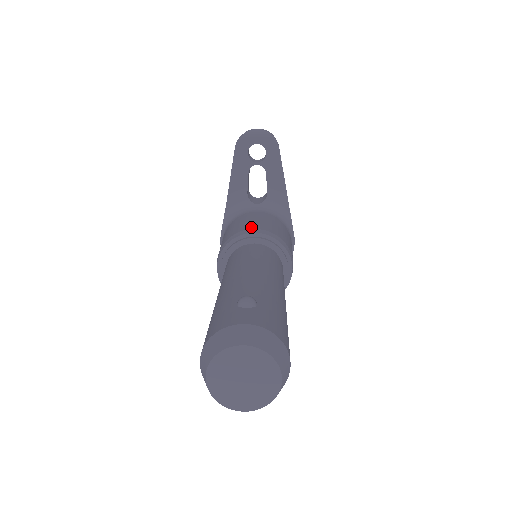
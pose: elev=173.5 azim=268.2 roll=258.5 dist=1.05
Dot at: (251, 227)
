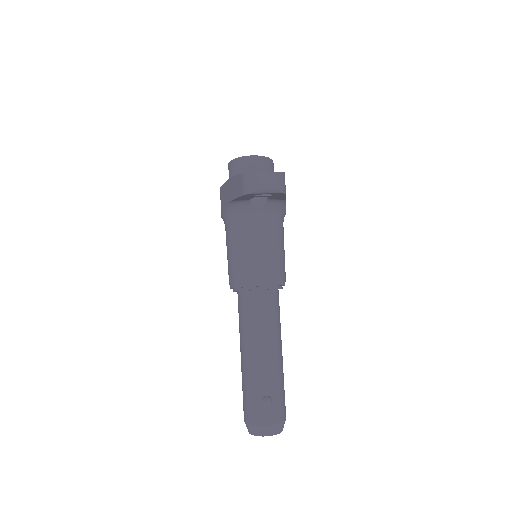
Dot at: (258, 274)
